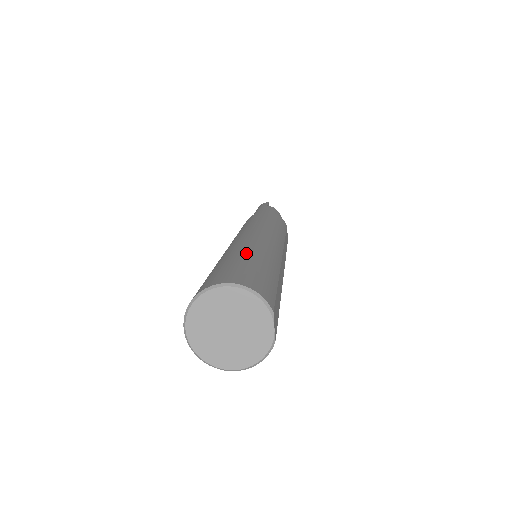
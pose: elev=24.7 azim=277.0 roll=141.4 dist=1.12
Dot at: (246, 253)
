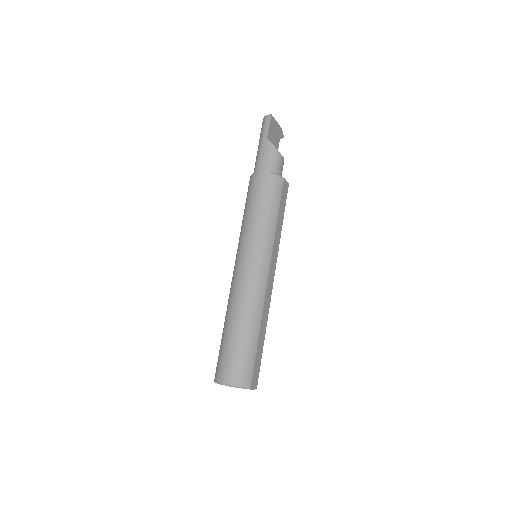
Dot at: (237, 326)
